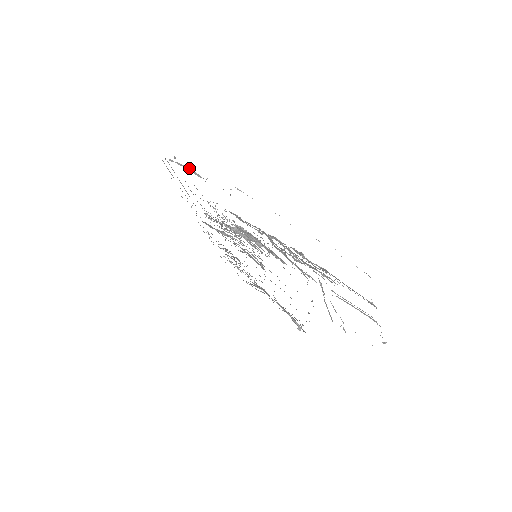
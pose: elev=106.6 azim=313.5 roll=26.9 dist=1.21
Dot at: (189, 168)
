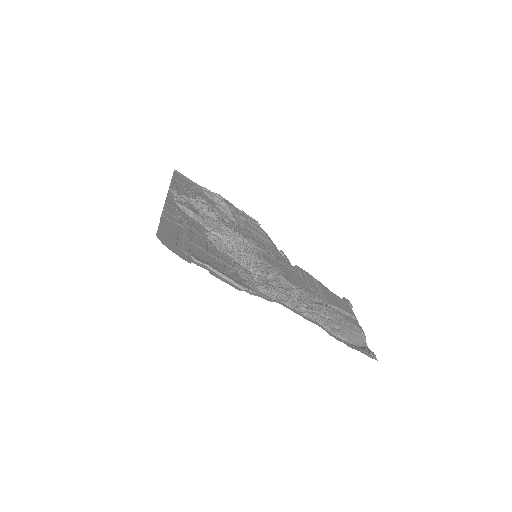
Dot at: (226, 277)
